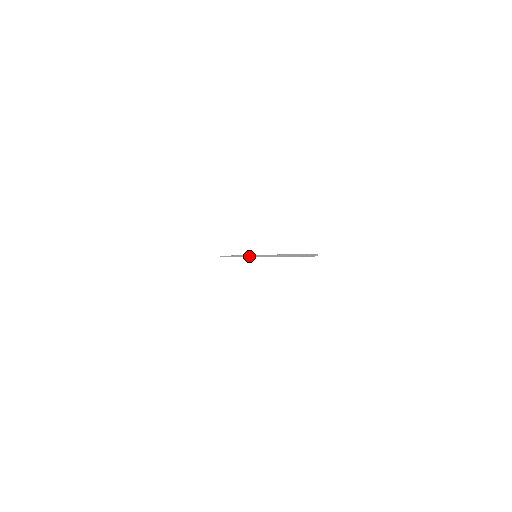
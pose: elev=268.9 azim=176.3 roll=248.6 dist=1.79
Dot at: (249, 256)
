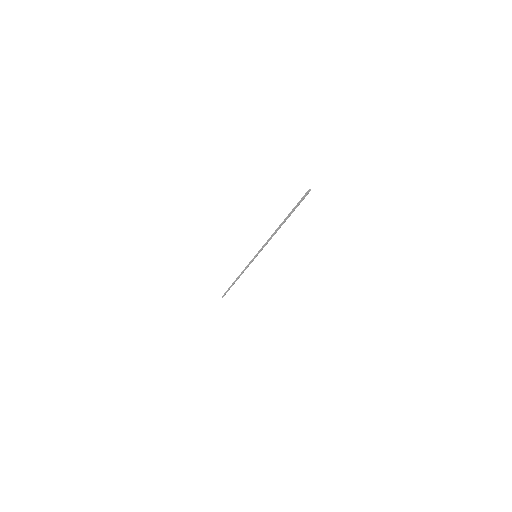
Dot at: (250, 262)
